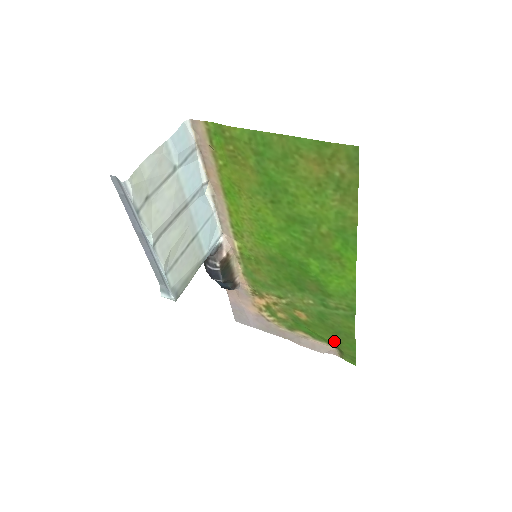
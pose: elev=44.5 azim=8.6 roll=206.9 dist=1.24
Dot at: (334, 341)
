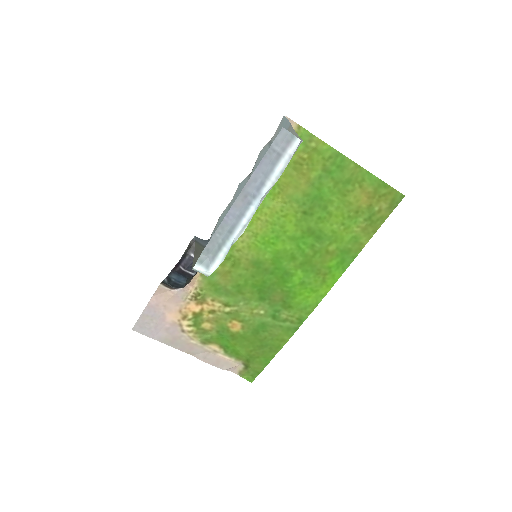
Dot at: (249, 356)
